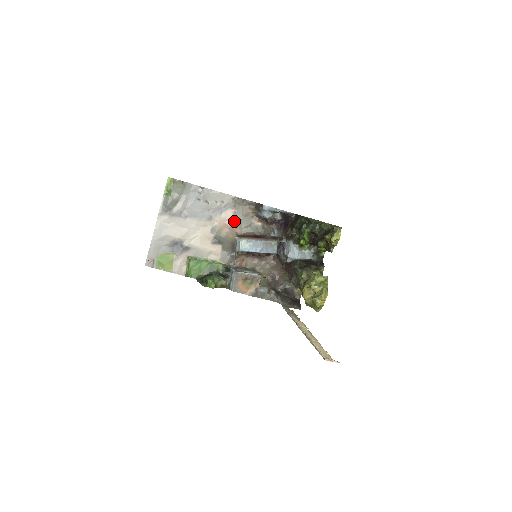
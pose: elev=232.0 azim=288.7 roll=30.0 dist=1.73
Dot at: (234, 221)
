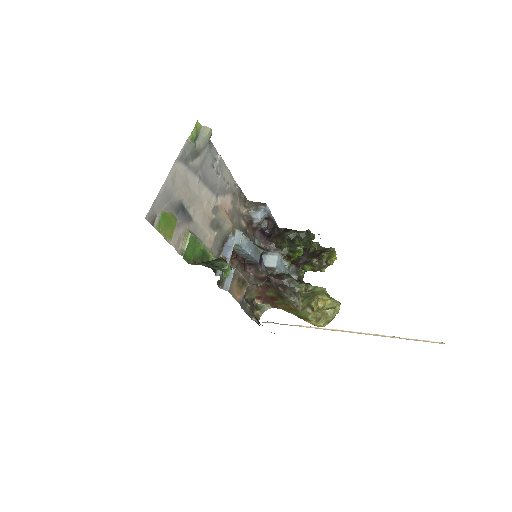
Dot at: (230, 210)
